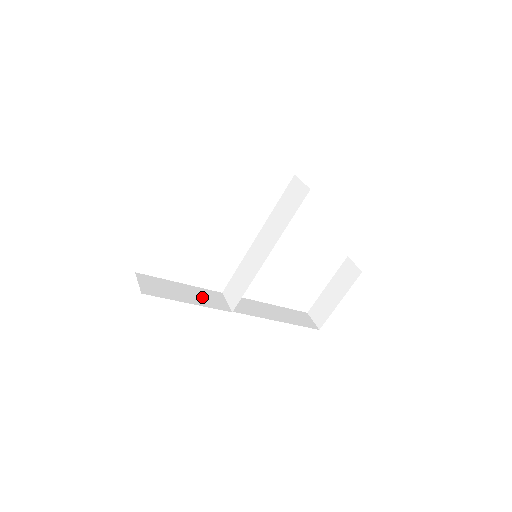
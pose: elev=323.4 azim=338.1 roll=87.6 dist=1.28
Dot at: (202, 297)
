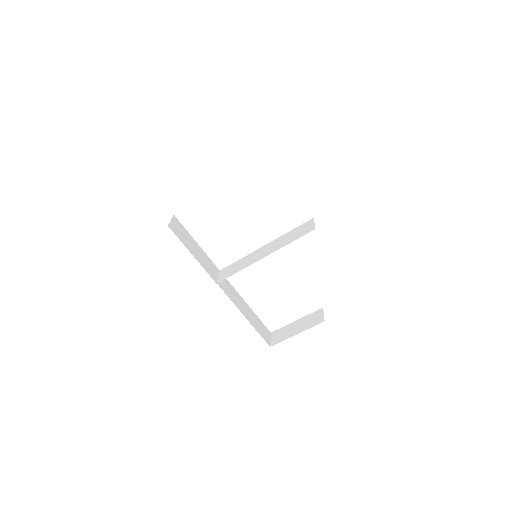
Dot at: (204, 260)
